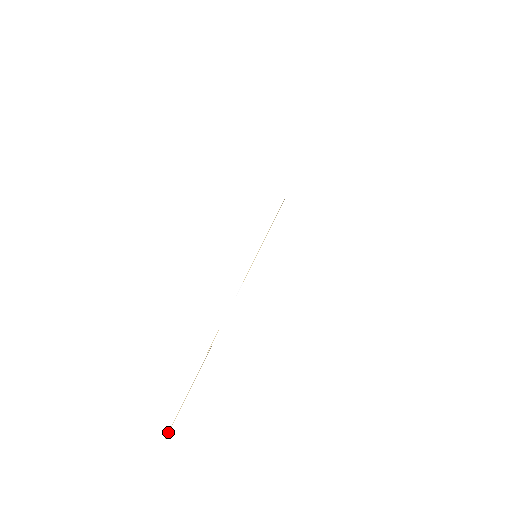
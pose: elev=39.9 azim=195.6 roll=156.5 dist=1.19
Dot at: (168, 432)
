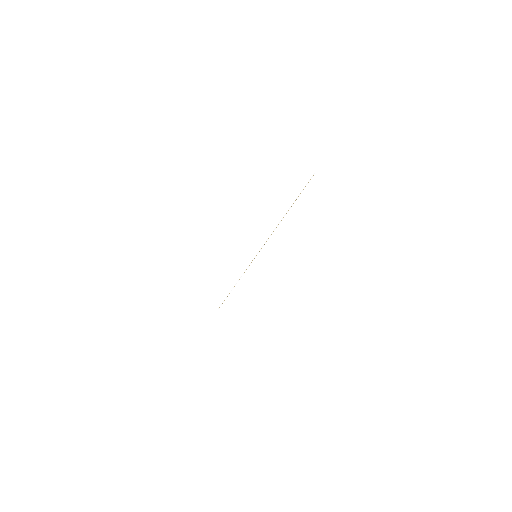
Dot at: occluded
